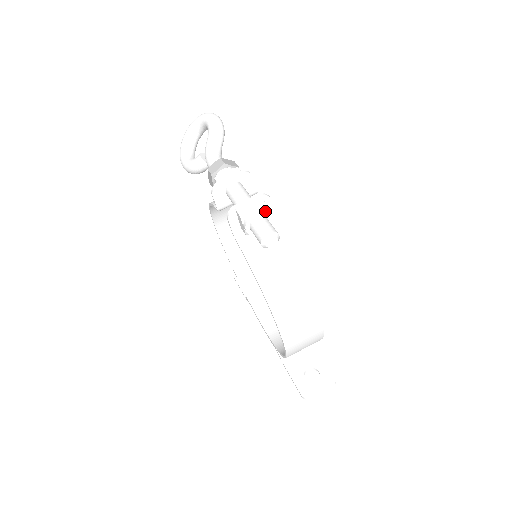
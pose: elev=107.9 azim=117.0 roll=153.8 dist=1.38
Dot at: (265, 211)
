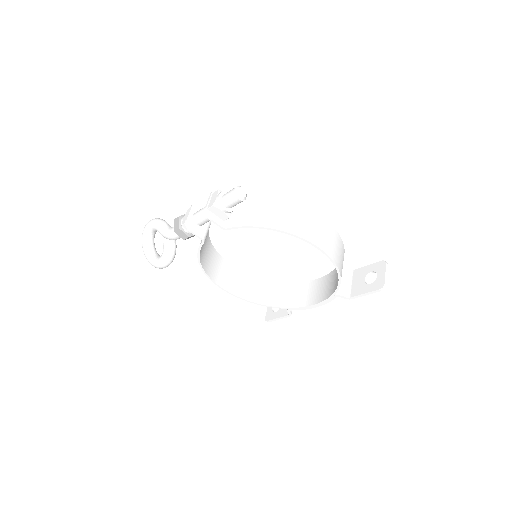
Dot at: (222, 191)
